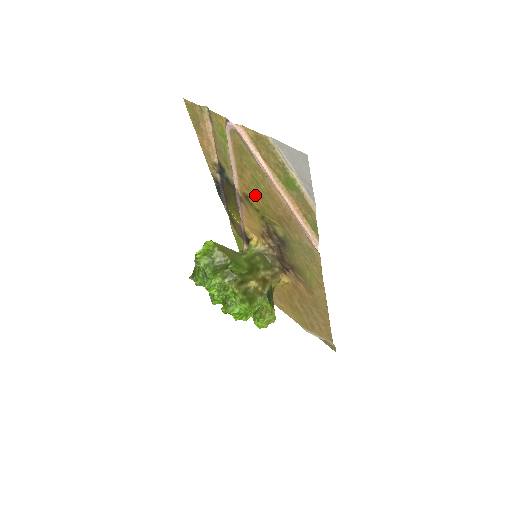
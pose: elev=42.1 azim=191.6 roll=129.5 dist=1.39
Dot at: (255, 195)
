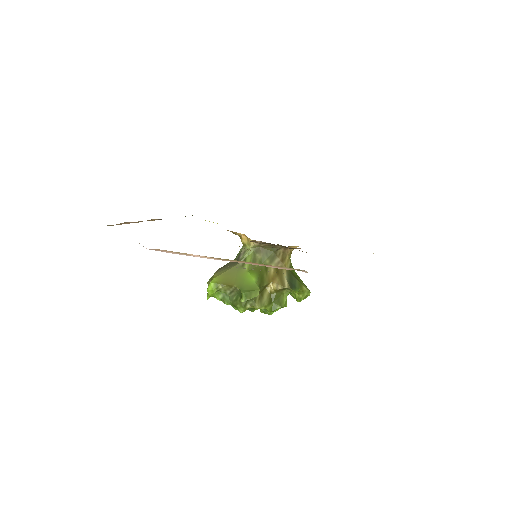
Dot at: occluded
